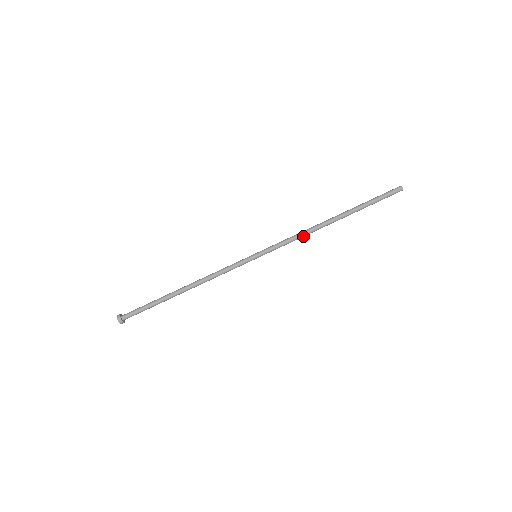
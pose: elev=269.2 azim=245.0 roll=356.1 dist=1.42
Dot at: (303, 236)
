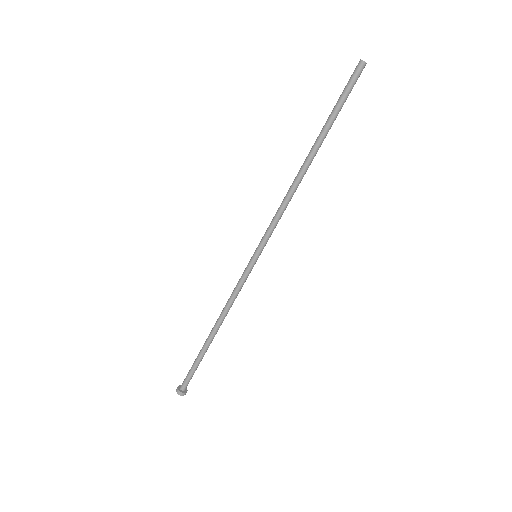
Dot at: occluded
